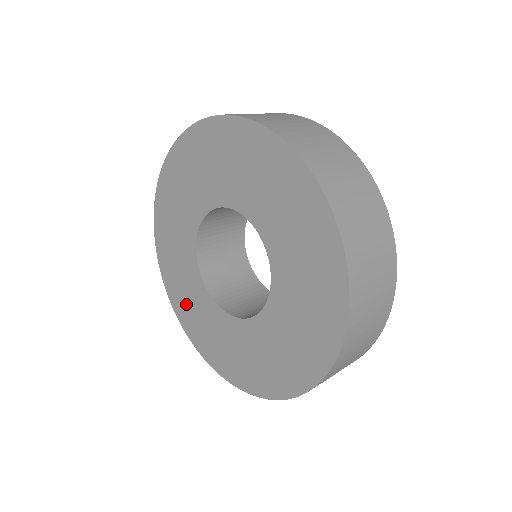
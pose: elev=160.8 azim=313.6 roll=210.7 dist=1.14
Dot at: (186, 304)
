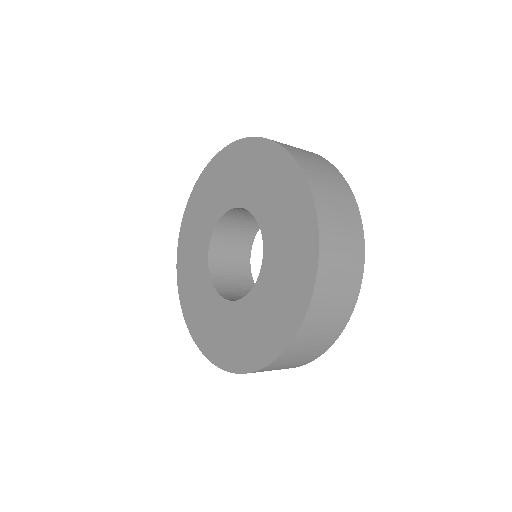
Dot at: (226, 343)
